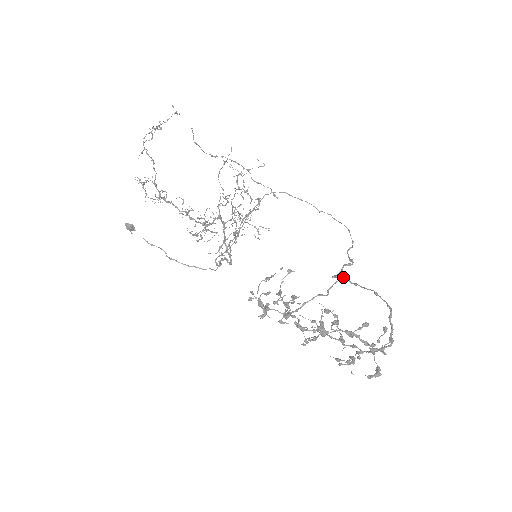
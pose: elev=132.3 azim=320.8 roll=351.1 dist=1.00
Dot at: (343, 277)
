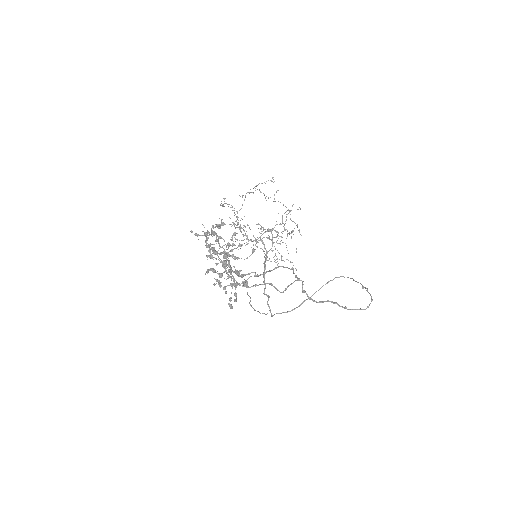
Dot at: (297, 278)
